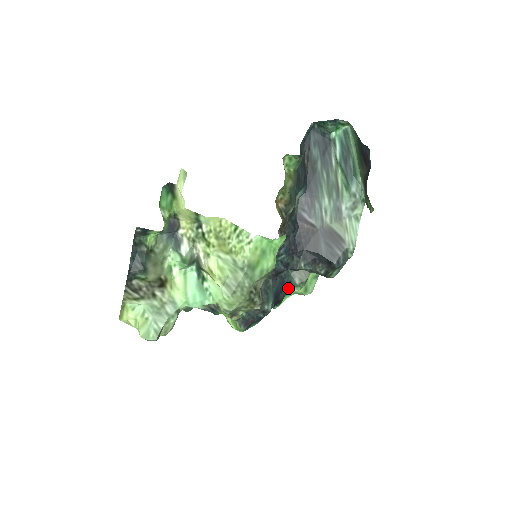
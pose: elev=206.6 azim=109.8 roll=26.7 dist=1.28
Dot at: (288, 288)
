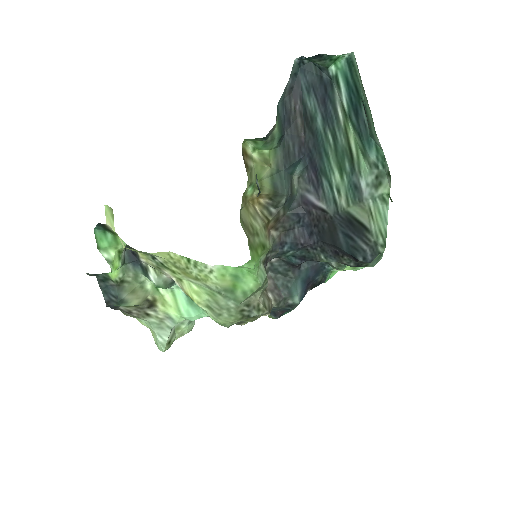
Dot at: (326, 269)
